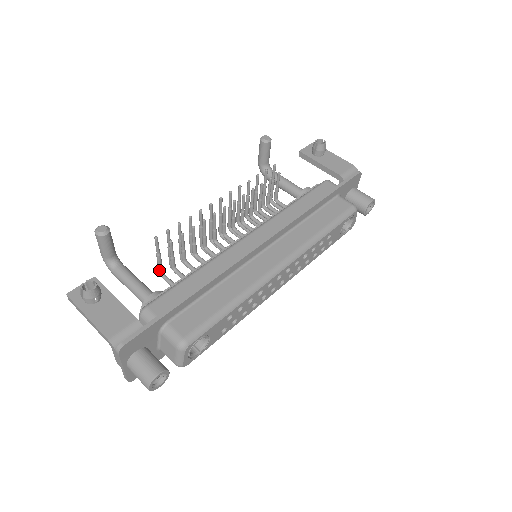
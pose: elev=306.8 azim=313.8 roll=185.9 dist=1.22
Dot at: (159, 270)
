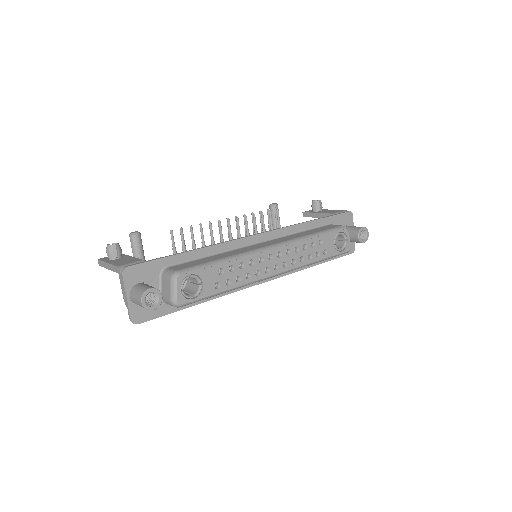
Dot at: occluded
